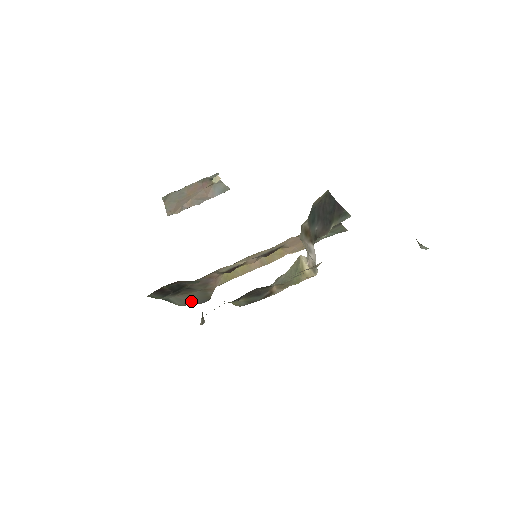
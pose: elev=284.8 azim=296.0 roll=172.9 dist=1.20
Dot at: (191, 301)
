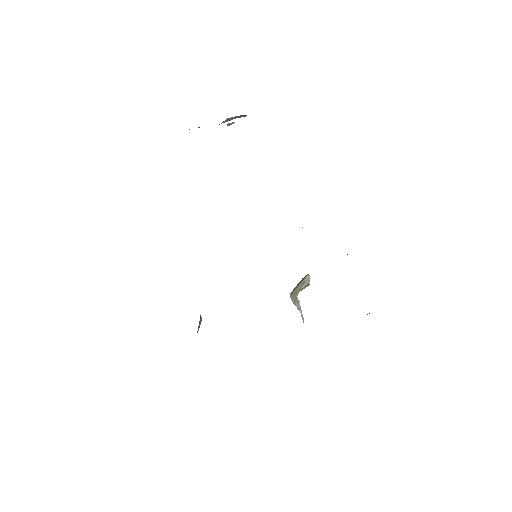
Dot at: occluded
